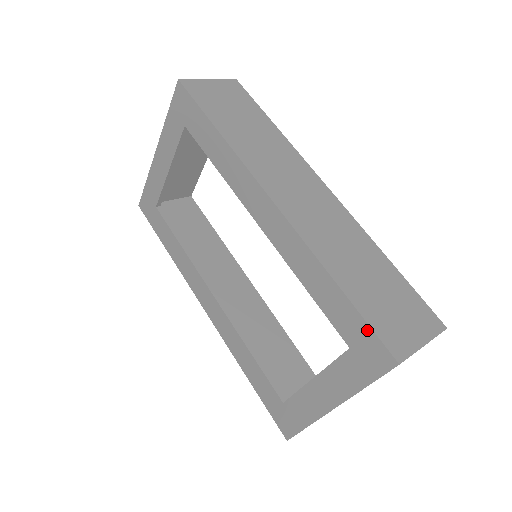
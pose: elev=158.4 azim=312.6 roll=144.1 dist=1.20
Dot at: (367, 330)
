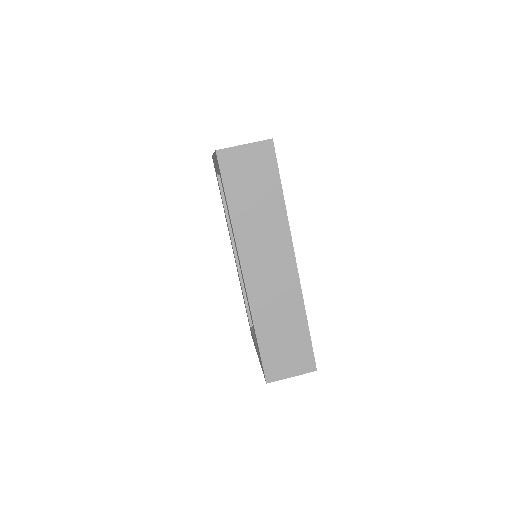
Dot at: (261, 361)
